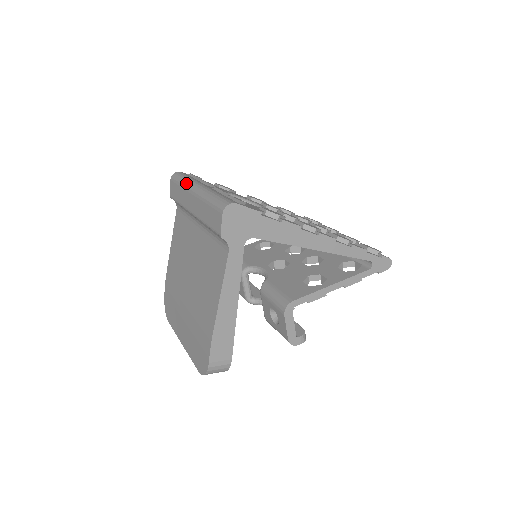
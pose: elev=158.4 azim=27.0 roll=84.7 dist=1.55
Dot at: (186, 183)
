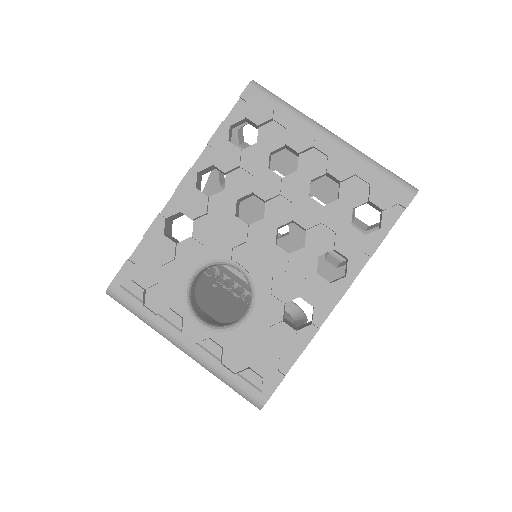
Dot at: occluded
